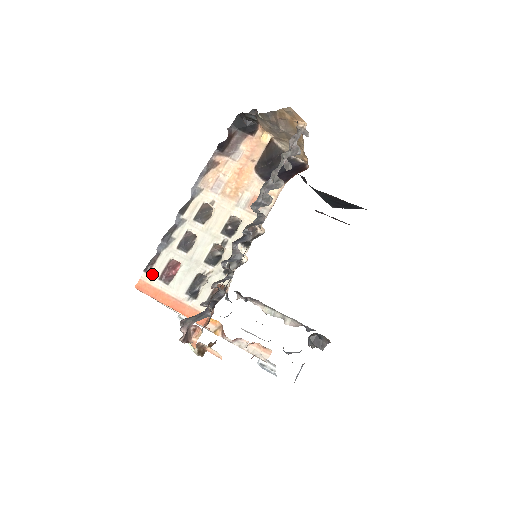
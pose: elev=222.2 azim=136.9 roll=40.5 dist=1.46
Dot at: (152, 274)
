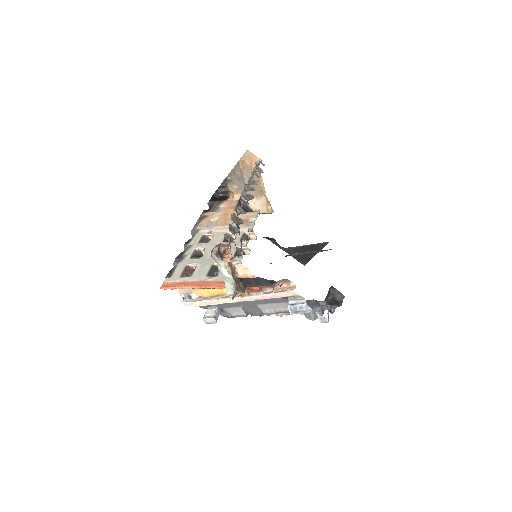
Dot at: (173, 276)
